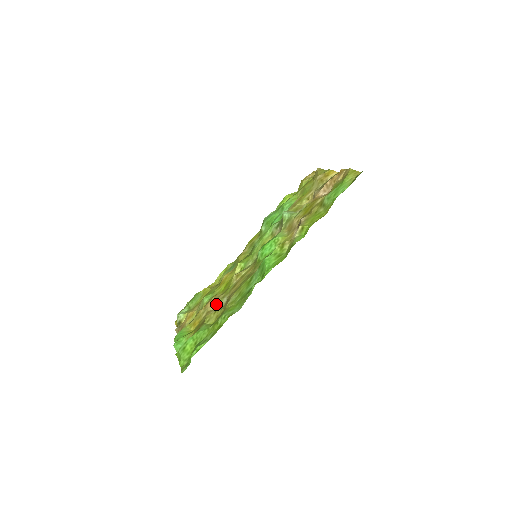
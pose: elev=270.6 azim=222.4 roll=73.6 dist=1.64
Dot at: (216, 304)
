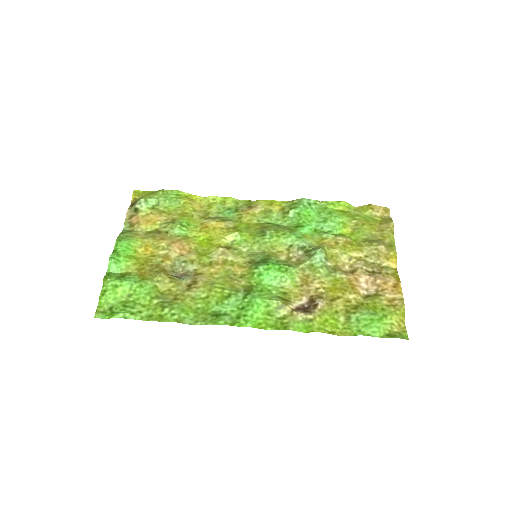
Dot at: (181, 257)
